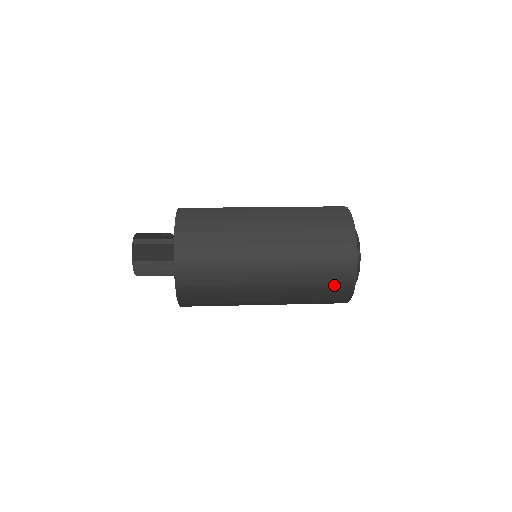
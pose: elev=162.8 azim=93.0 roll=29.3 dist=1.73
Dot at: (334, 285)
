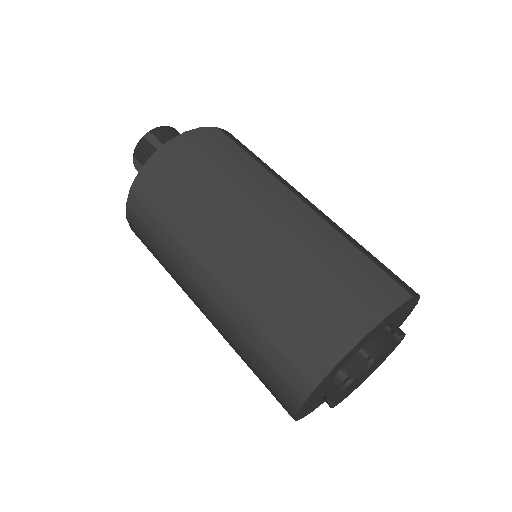
Dot at: (270, 386)
